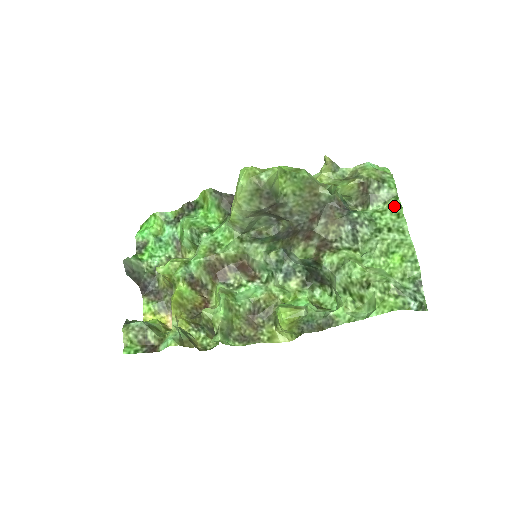
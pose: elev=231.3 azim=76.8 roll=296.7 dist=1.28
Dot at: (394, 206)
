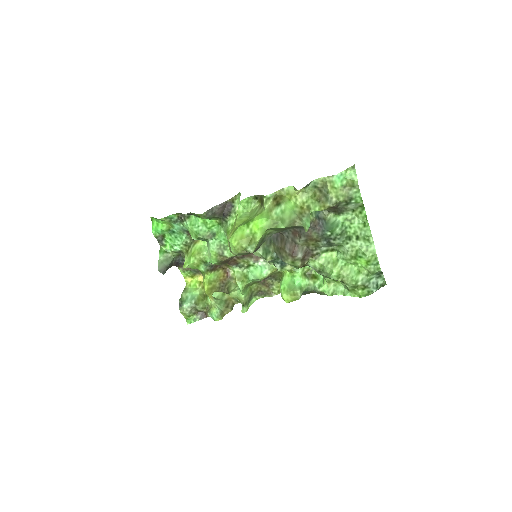
Dot at: (361, 216)
